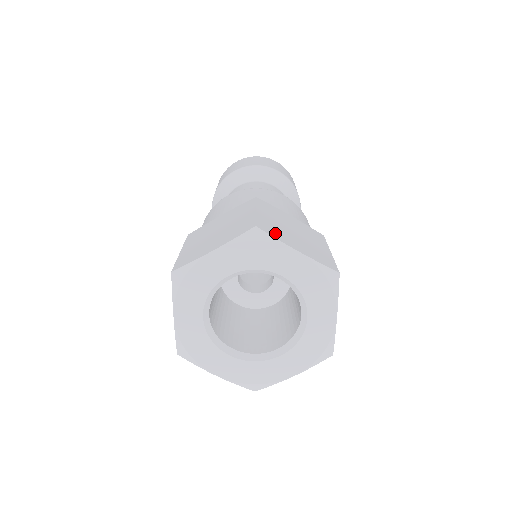
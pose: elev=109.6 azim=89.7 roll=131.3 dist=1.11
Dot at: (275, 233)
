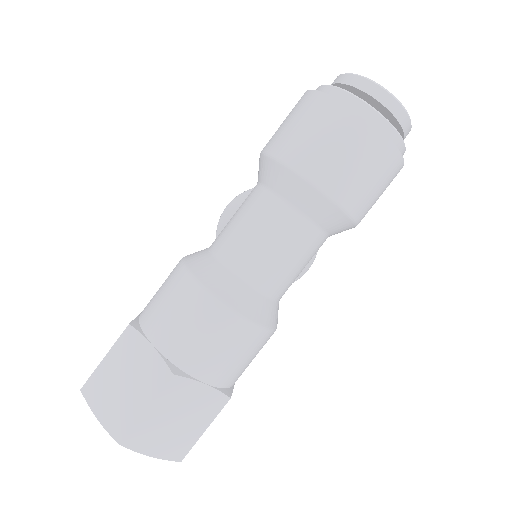
Dot at: (140, 442)
